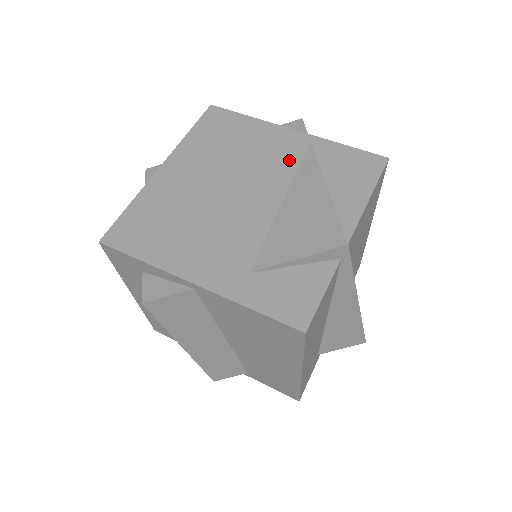
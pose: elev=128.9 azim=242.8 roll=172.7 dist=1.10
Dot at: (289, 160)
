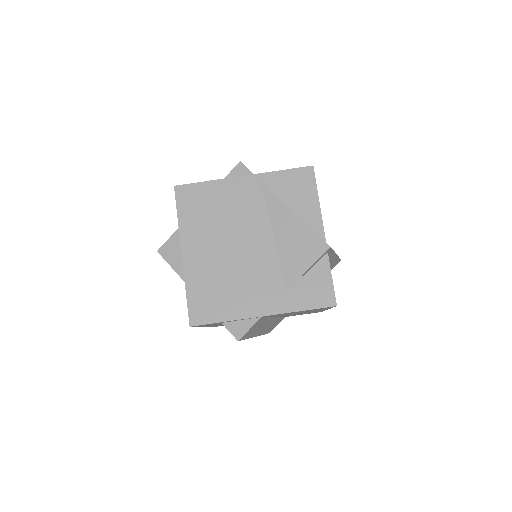
Dot at: (257, 202)
